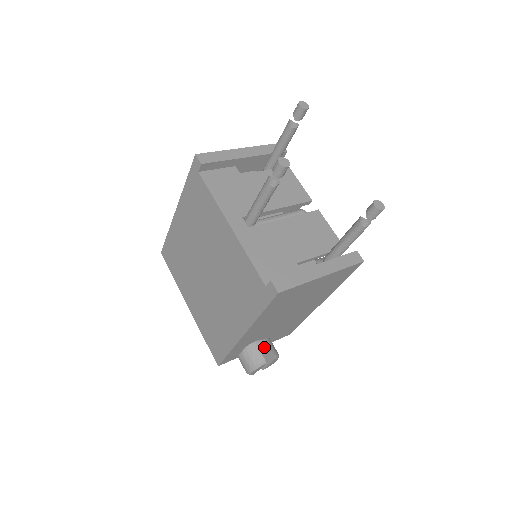
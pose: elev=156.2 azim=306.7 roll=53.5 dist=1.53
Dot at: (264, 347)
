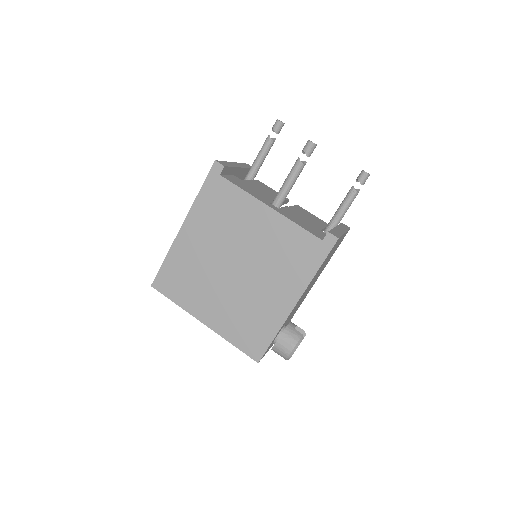
Dot at: (295, 326)
